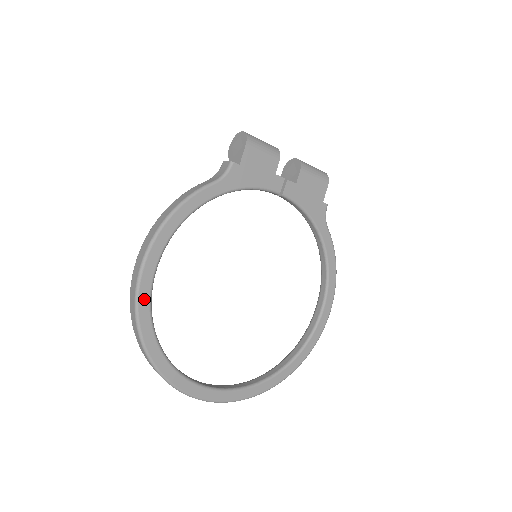
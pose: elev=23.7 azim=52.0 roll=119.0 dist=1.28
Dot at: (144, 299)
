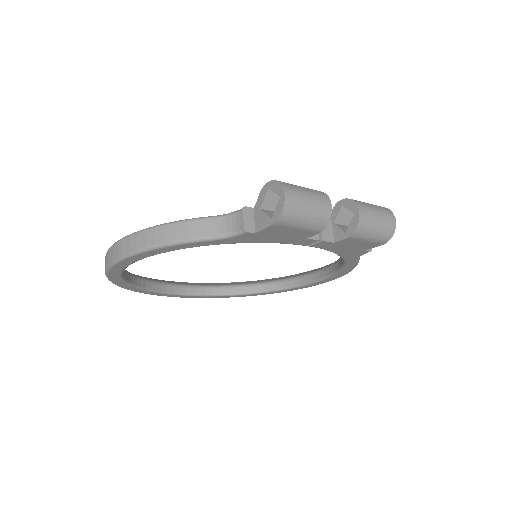
Dot at: (114, 274)
